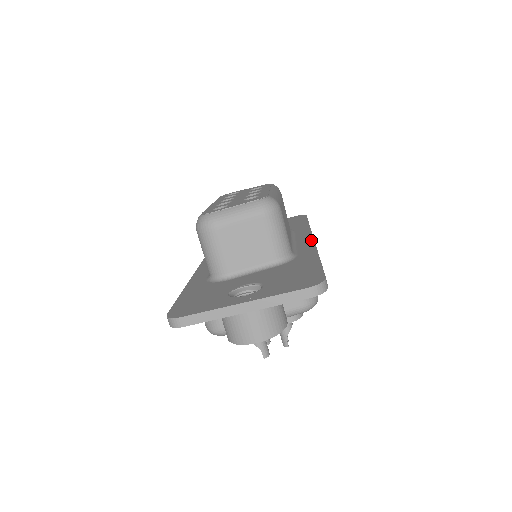
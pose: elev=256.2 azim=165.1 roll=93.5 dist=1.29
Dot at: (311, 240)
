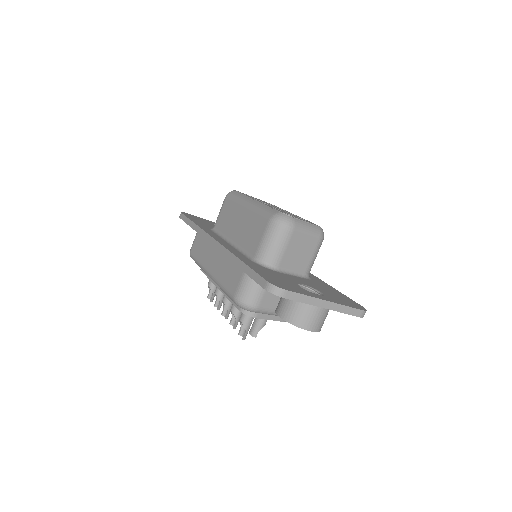
Dot at: occluded
